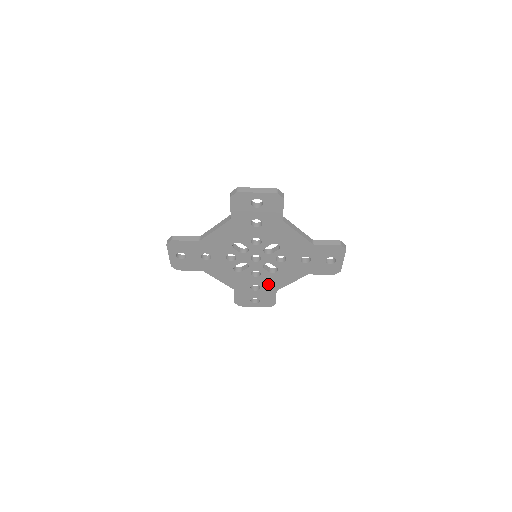
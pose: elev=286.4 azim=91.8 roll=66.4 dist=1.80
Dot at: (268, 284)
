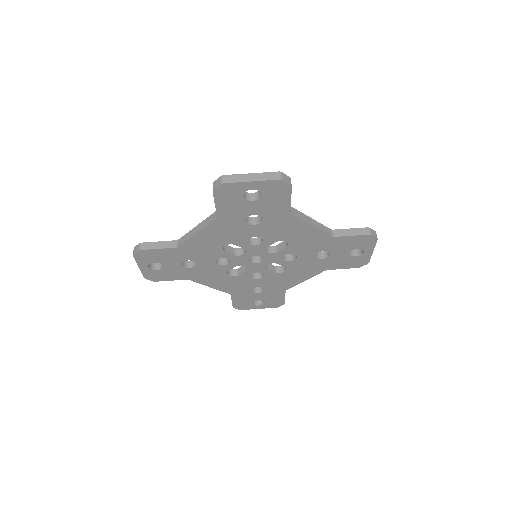
Dot at: (274, 285)
